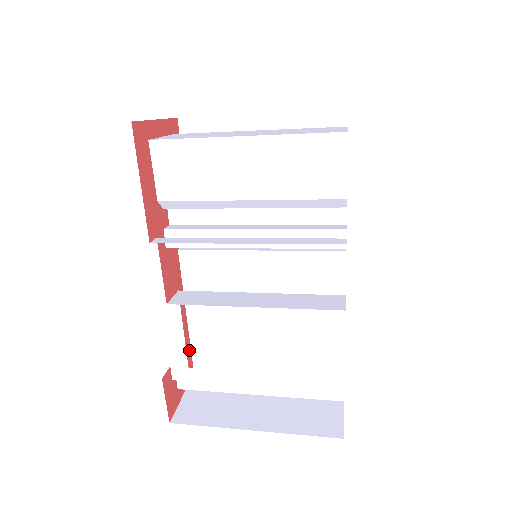
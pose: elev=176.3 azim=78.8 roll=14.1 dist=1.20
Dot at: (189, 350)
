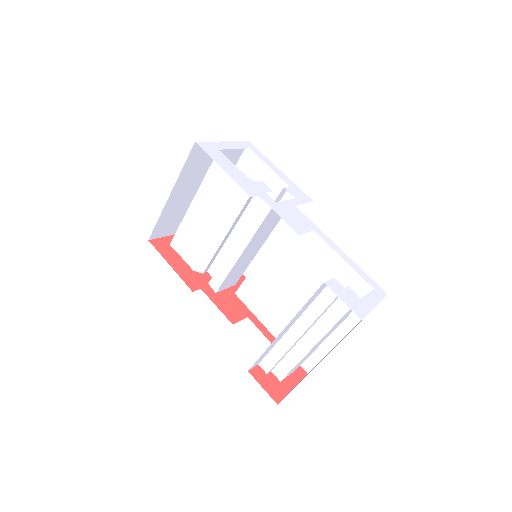
Dot at: occluded
